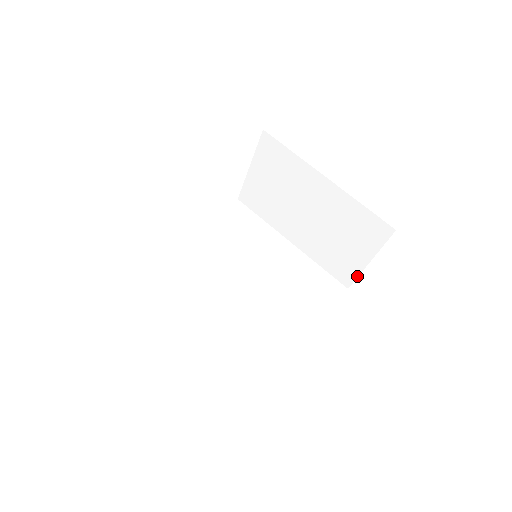
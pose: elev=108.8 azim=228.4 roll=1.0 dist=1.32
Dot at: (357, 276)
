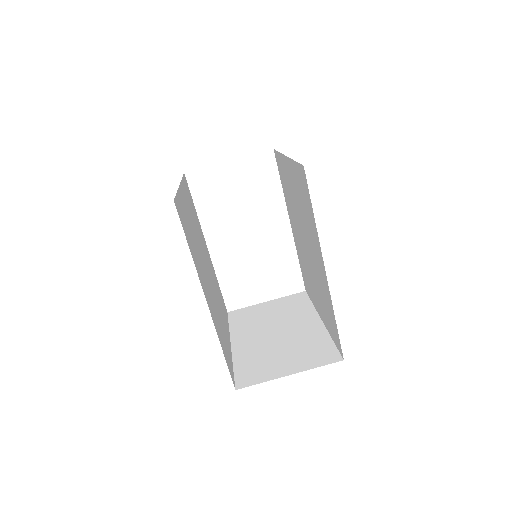
Dot at: (261, 382)
